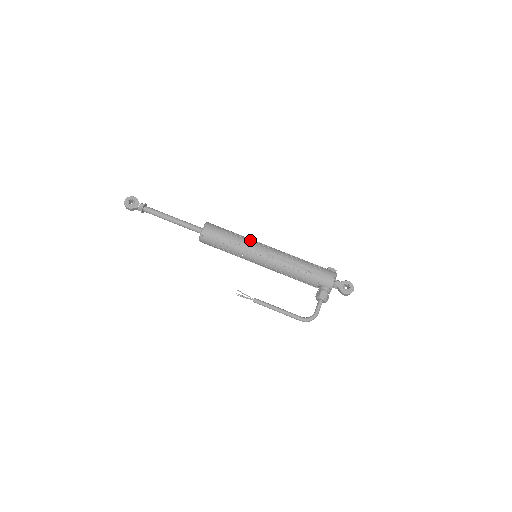
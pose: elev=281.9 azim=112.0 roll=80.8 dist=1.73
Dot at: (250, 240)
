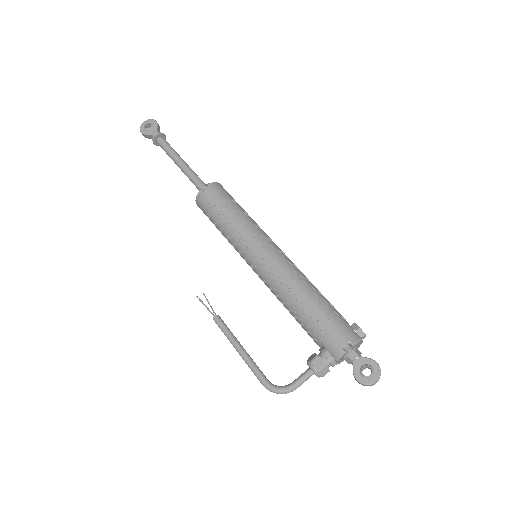
Dot at: (255, 228)
